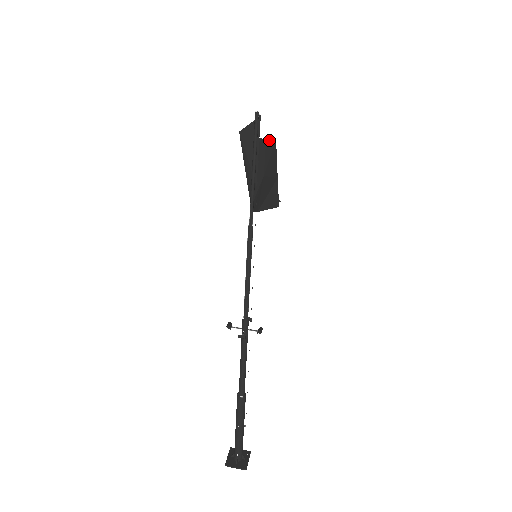
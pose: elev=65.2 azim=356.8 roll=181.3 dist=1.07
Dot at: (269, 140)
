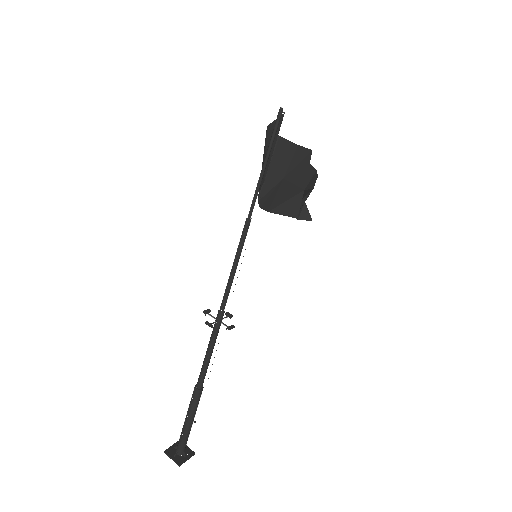
Dot at: (302, 148)
